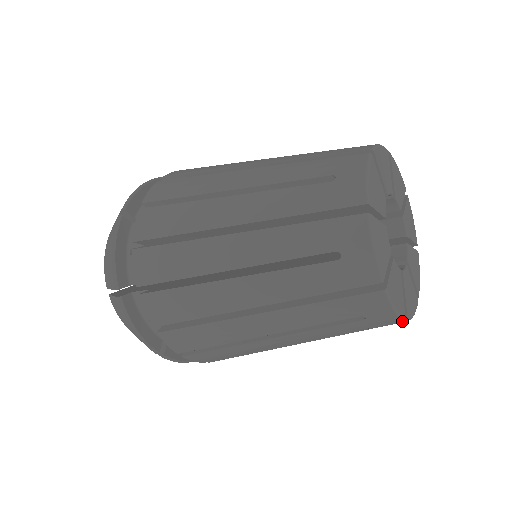
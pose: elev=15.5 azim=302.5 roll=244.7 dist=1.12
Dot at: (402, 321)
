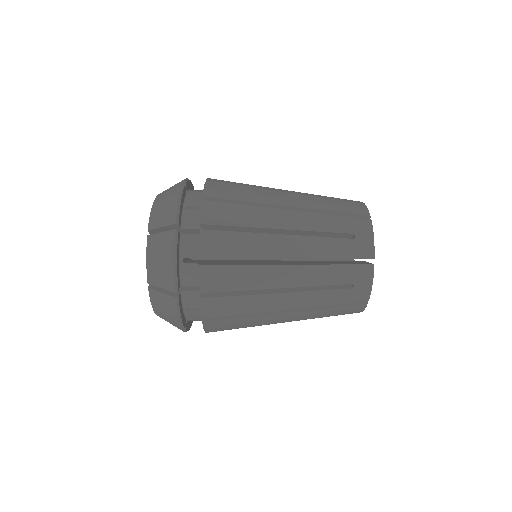
Dot at: (371, 264)
